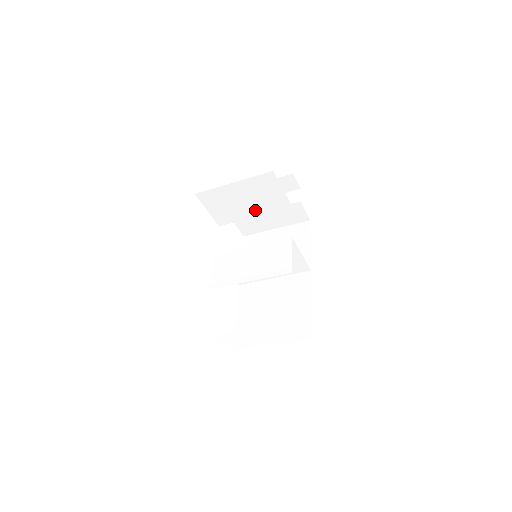
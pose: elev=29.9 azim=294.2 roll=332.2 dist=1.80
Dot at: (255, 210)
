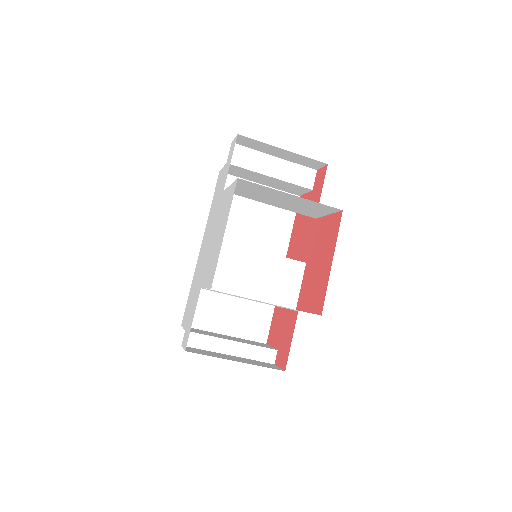
Dot at: (279, 205)
